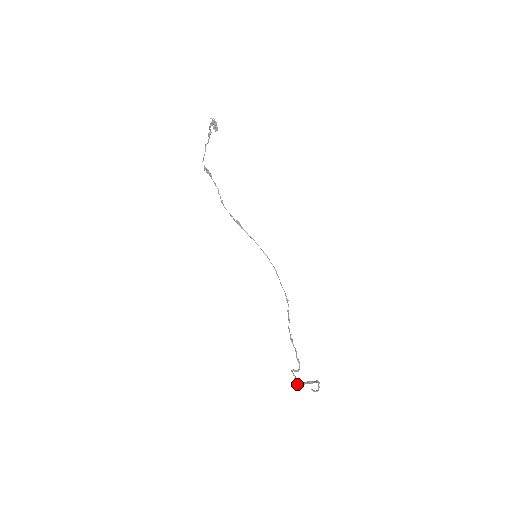
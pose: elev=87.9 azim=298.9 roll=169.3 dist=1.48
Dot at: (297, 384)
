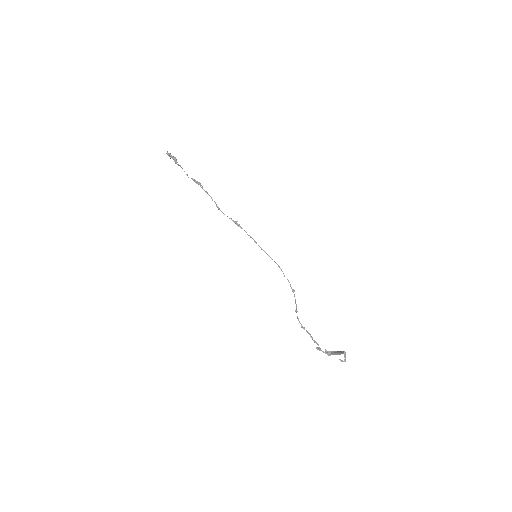
Dot at: occluded
